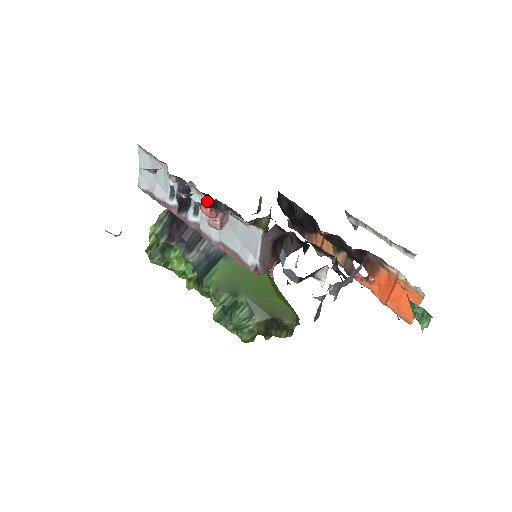
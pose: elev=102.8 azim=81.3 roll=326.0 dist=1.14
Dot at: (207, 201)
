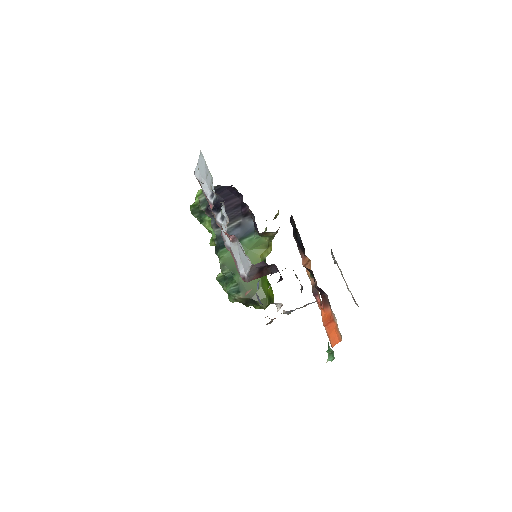
Dot at: occluded
